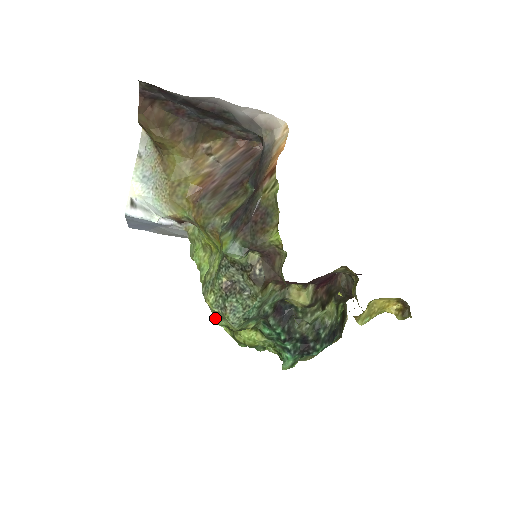
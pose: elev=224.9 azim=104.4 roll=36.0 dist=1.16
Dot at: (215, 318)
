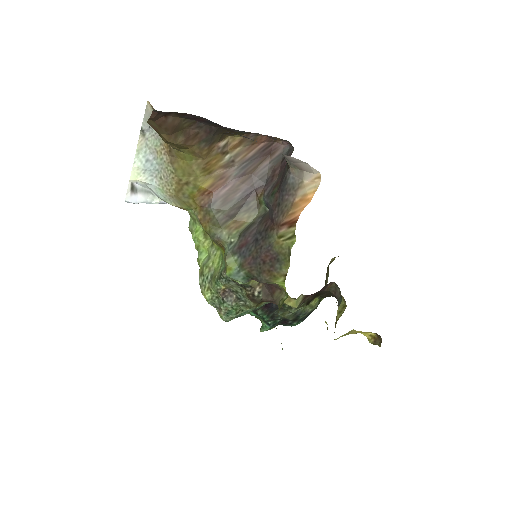
Dot at: occluded
